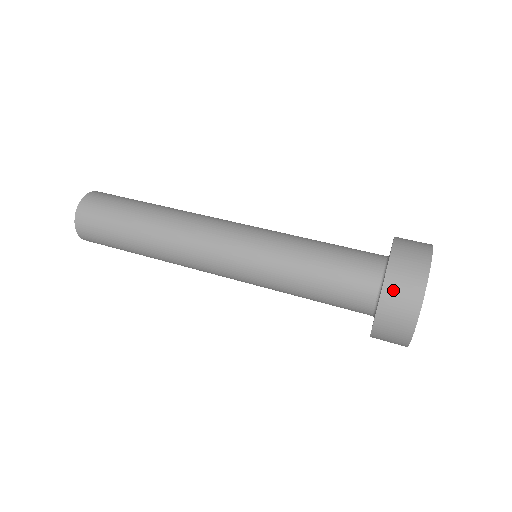
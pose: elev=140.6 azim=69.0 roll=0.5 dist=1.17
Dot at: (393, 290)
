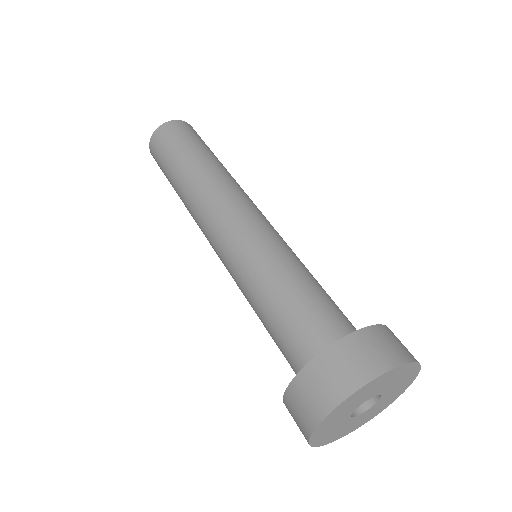
Dot at: (324, 366)
